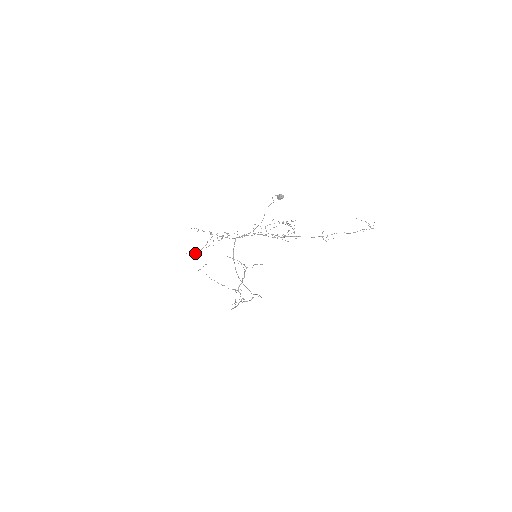
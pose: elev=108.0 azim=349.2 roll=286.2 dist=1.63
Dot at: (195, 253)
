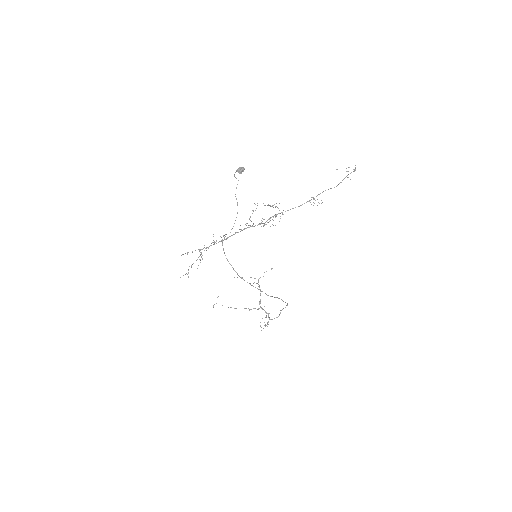
Dot at: occluded
